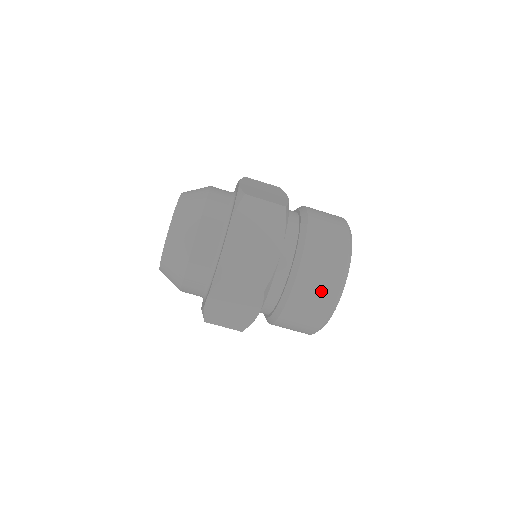
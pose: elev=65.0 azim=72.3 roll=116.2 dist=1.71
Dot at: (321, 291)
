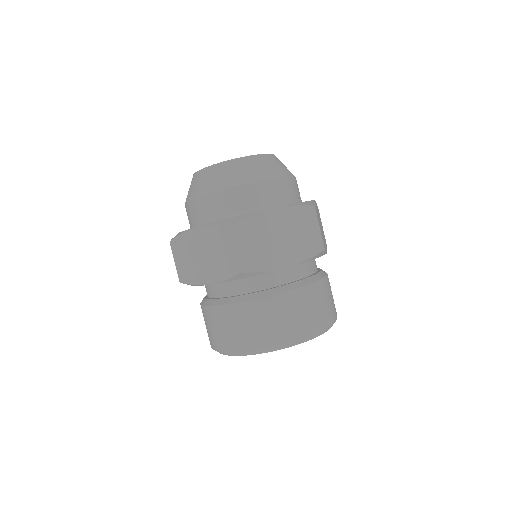
Dot at: (328, 307)
